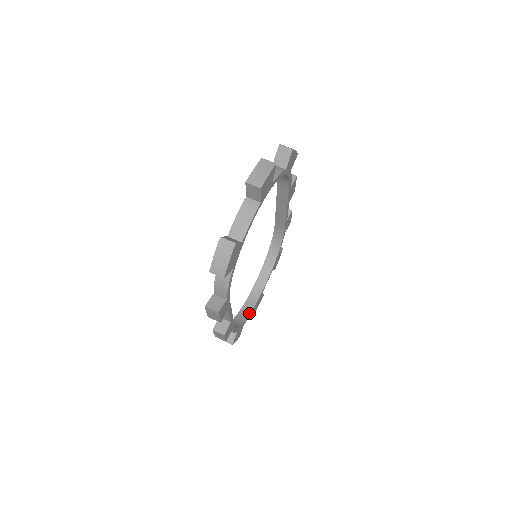
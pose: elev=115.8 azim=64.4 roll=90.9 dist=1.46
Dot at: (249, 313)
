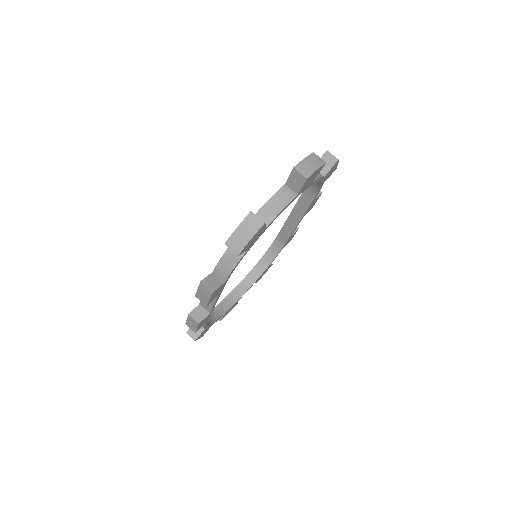
Dot at: (220, 315)
